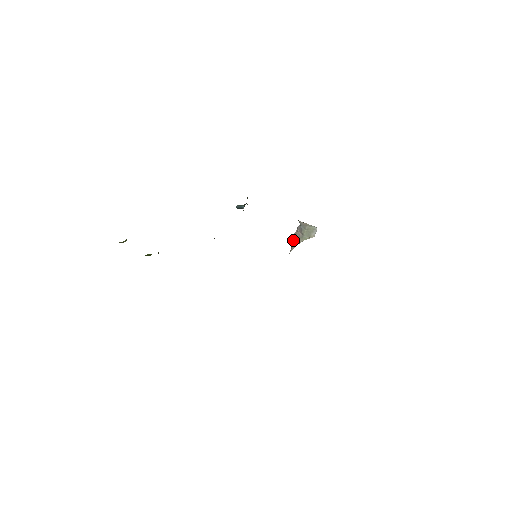
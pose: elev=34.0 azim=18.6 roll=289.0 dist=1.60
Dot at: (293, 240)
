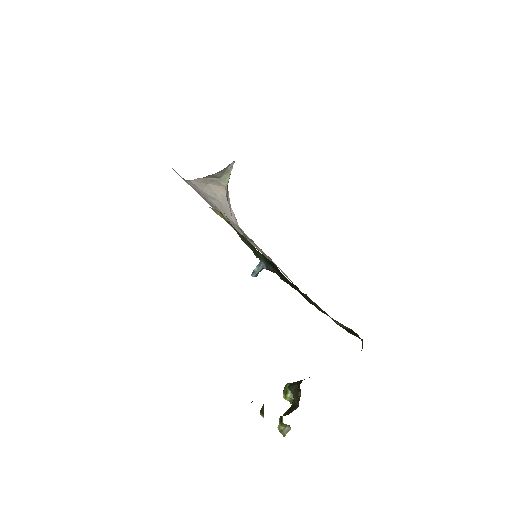
Dot at: (199, 186)
